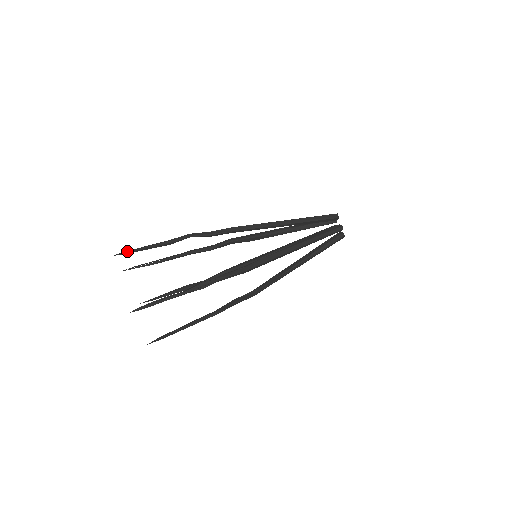
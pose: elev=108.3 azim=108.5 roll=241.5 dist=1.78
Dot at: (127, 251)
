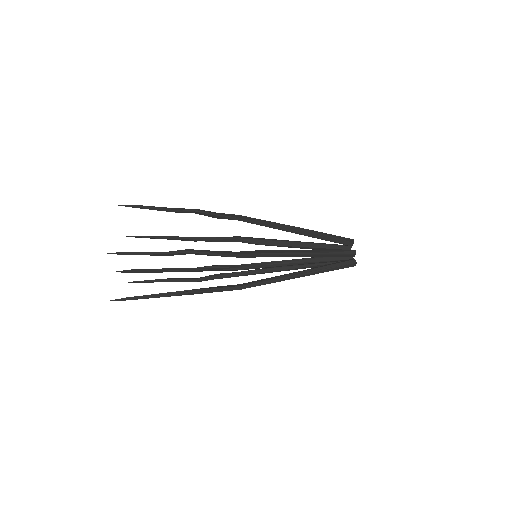
Dot at: (132, 205)
